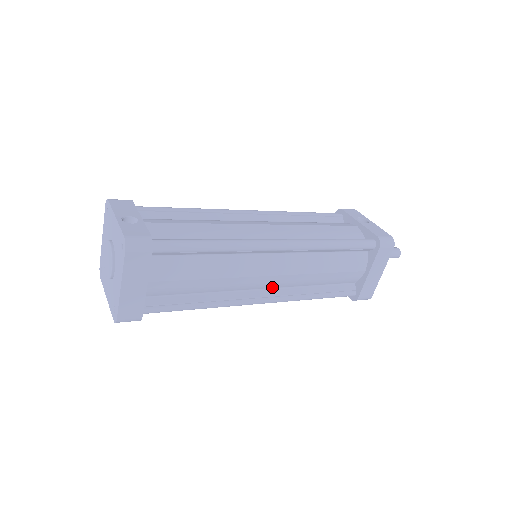
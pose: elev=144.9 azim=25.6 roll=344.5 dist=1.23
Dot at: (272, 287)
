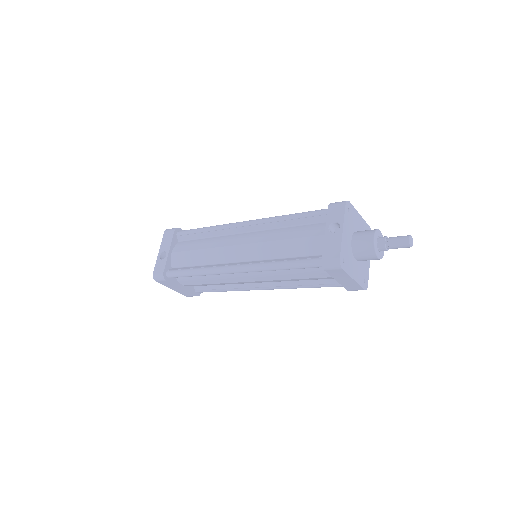
Dot at: (265, 282)
